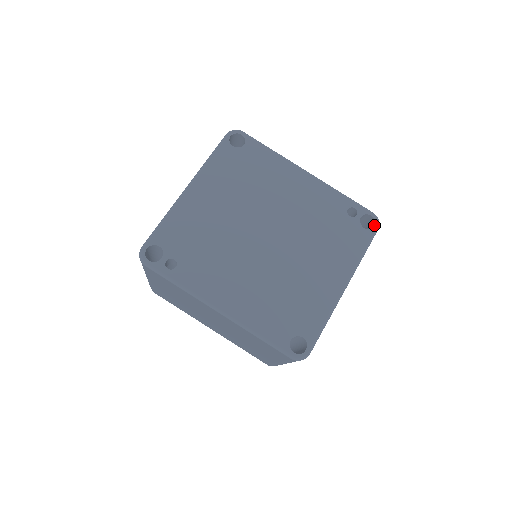
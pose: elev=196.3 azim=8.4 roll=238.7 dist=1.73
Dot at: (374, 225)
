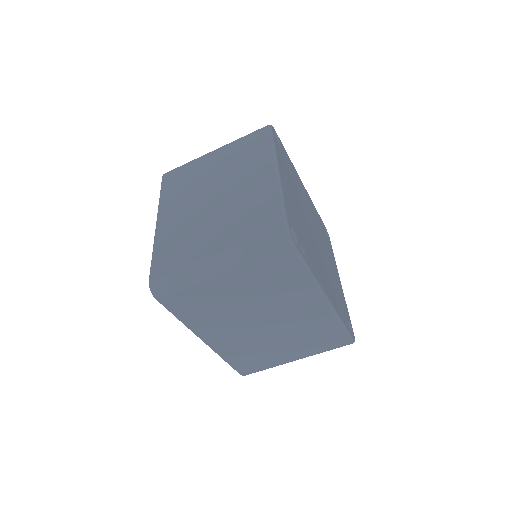
Dot at: (328, 236)
